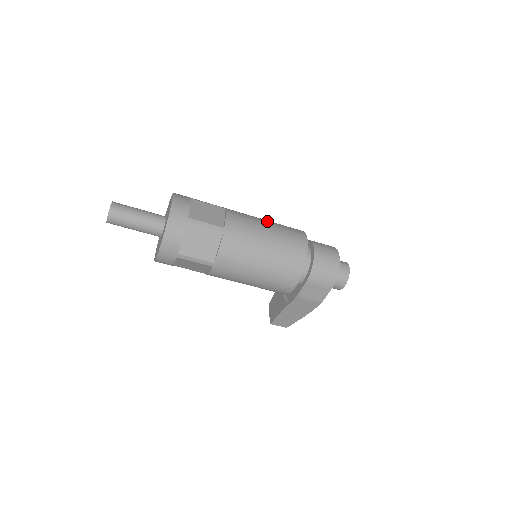
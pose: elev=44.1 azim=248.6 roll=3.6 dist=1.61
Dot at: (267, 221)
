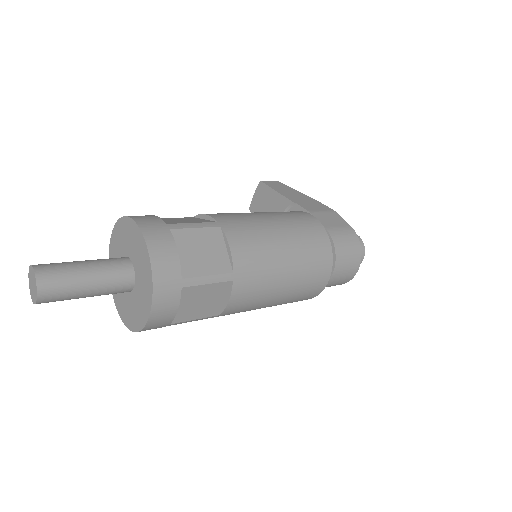
Dot at: (288, 276)
